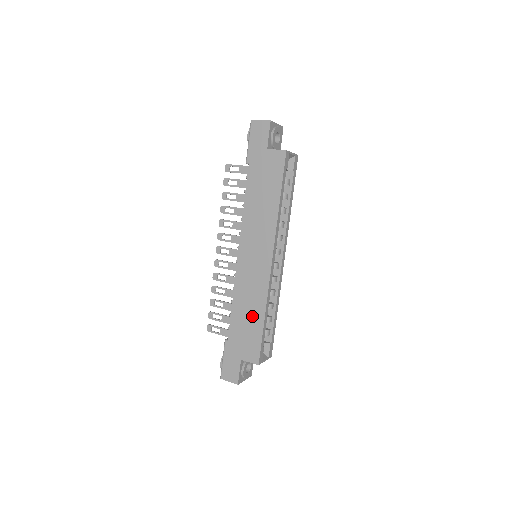
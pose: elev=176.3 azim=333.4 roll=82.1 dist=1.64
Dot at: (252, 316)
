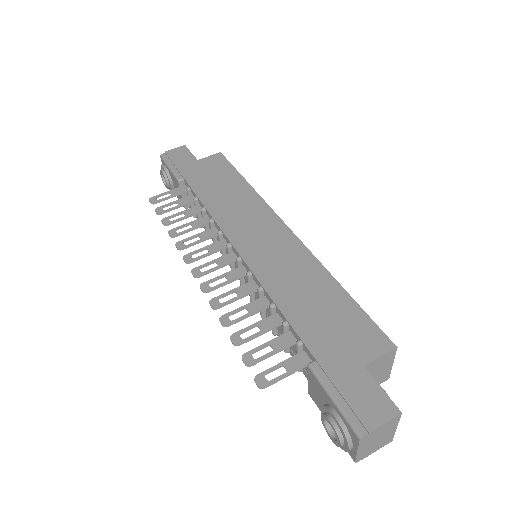
Dot at: (320, 295)
